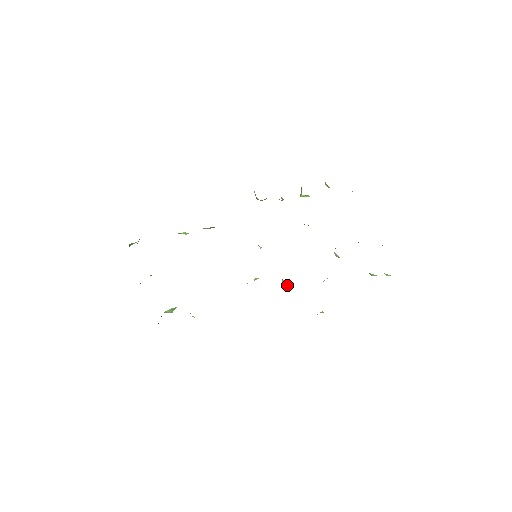
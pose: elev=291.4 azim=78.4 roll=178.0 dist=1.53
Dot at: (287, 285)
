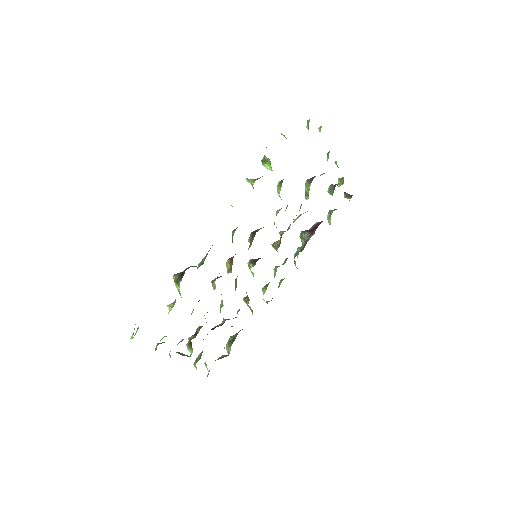
Dot at: occluded
